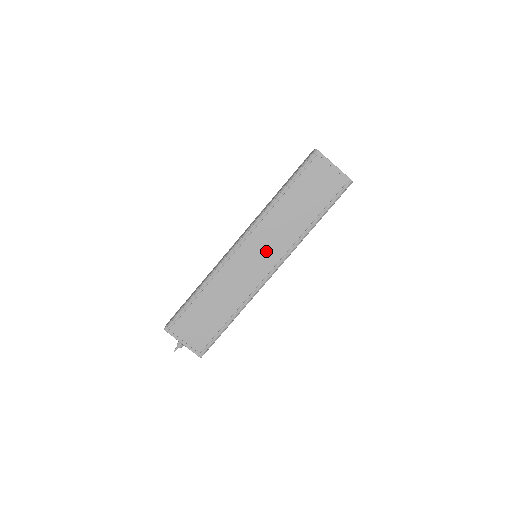
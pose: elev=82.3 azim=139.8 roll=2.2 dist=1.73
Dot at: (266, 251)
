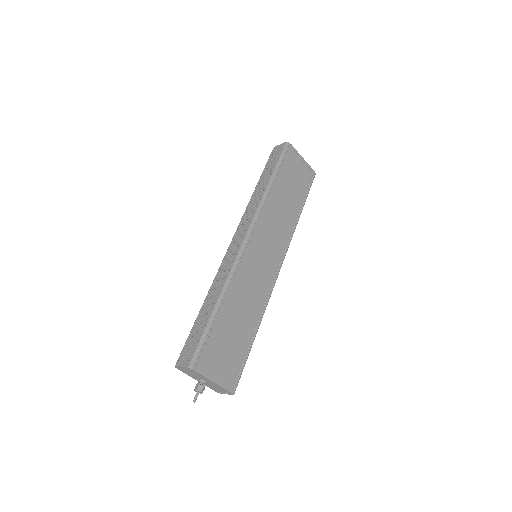
Dot at: (270, 246)
